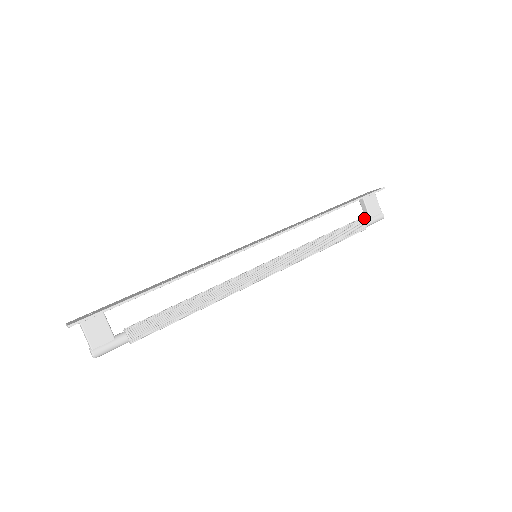
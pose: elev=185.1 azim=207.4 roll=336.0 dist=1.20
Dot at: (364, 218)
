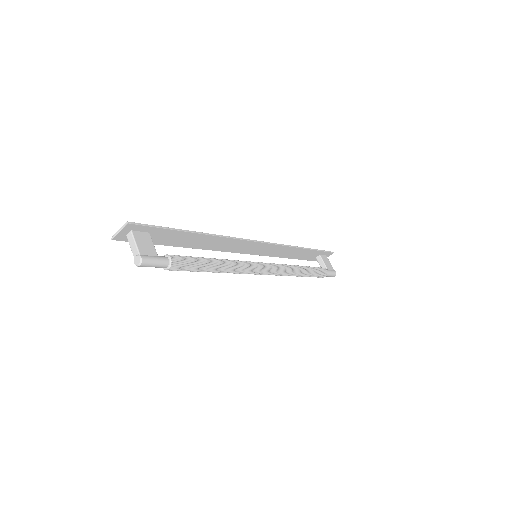
Dot at: occluded
